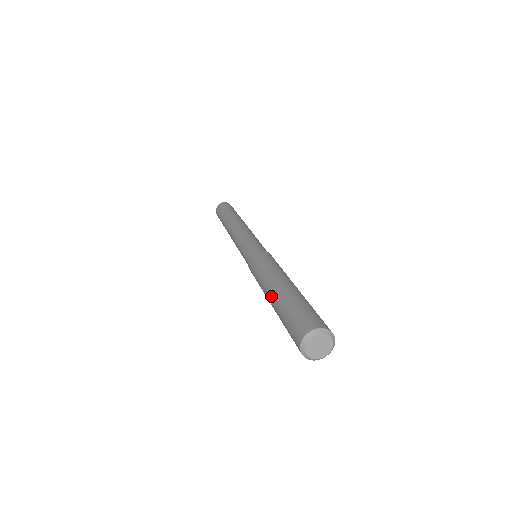
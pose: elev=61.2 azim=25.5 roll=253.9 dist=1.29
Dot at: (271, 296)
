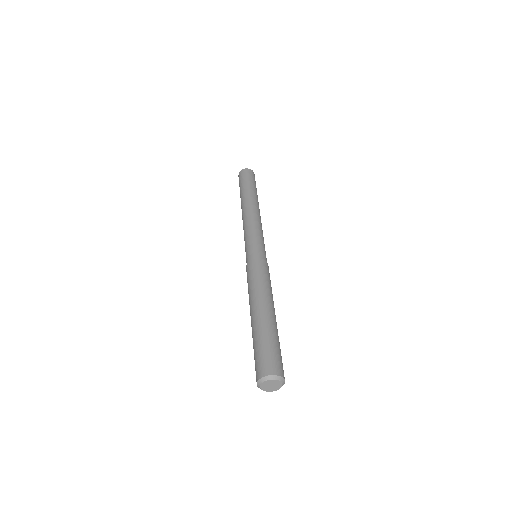
Dot at: (261, 313)
